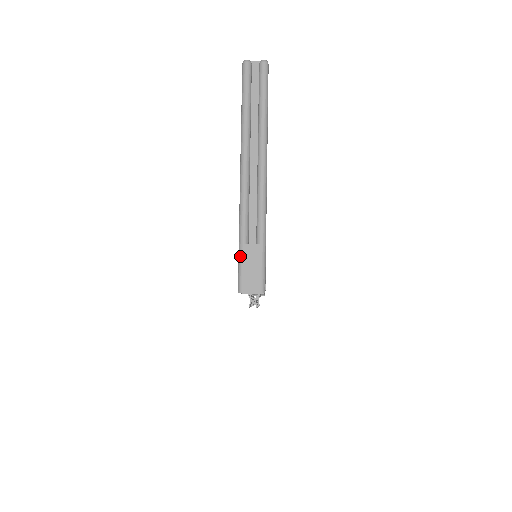
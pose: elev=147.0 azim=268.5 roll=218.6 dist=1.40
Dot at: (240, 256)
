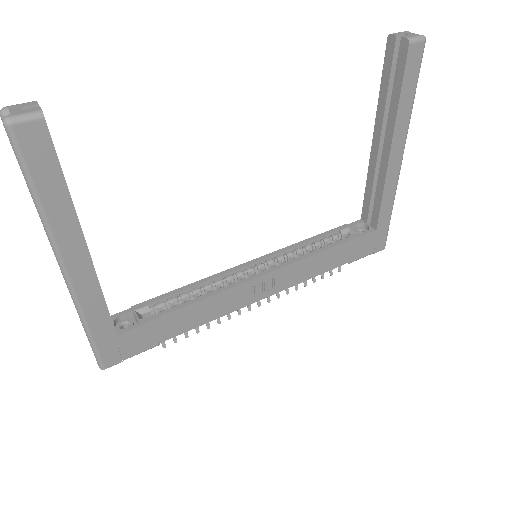
Dot at: occluded
